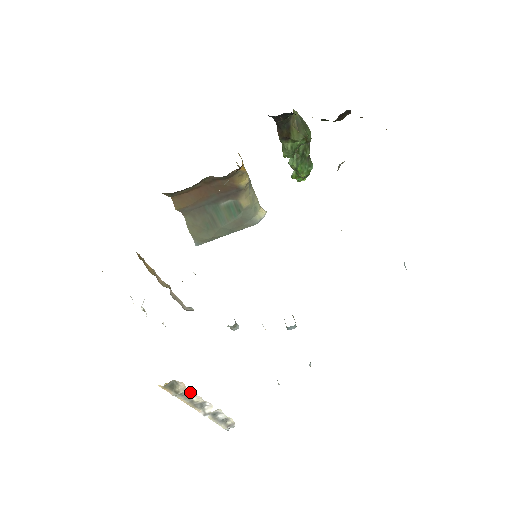
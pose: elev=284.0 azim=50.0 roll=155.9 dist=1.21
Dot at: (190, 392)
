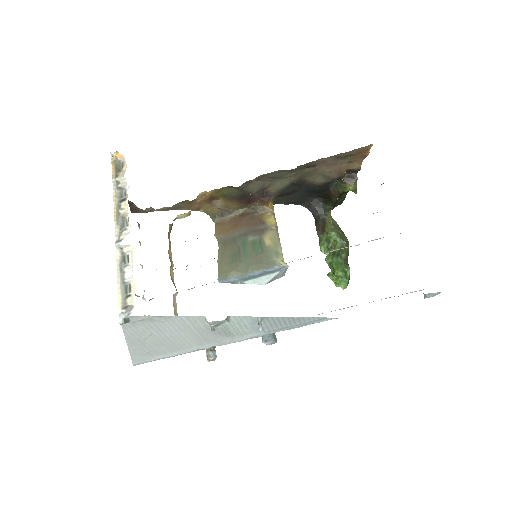
Dot at: (124, 195)
